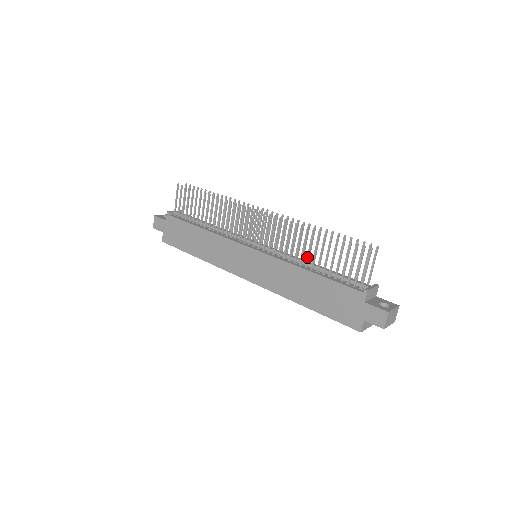
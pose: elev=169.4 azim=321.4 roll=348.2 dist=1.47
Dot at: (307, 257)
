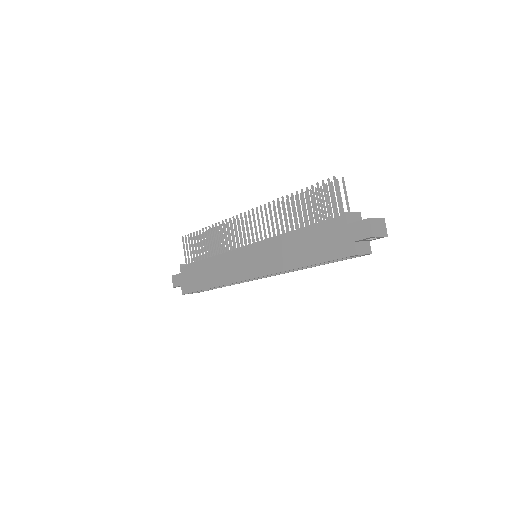
Dot at: (291, 222)
